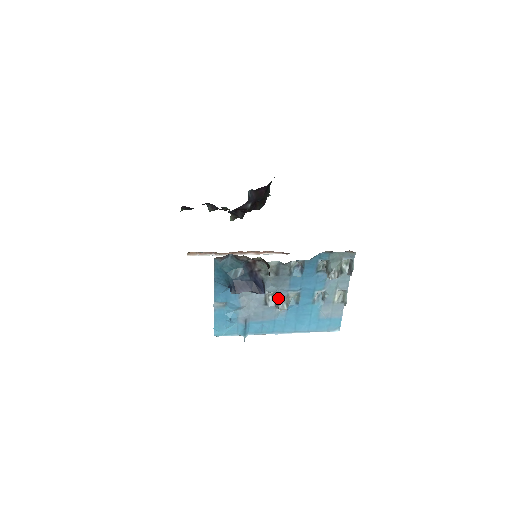
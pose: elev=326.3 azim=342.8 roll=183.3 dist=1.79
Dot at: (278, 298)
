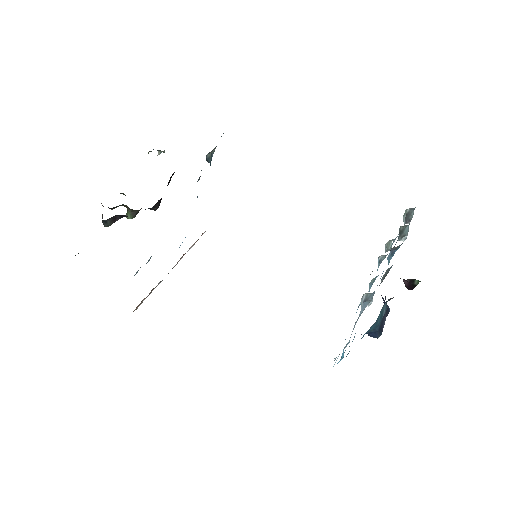
Dot at: (371, 297)
